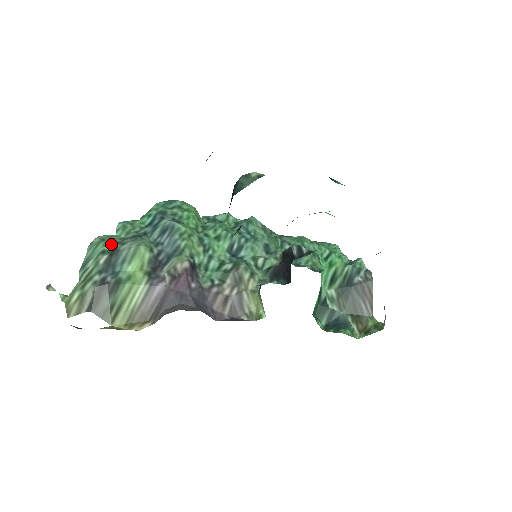
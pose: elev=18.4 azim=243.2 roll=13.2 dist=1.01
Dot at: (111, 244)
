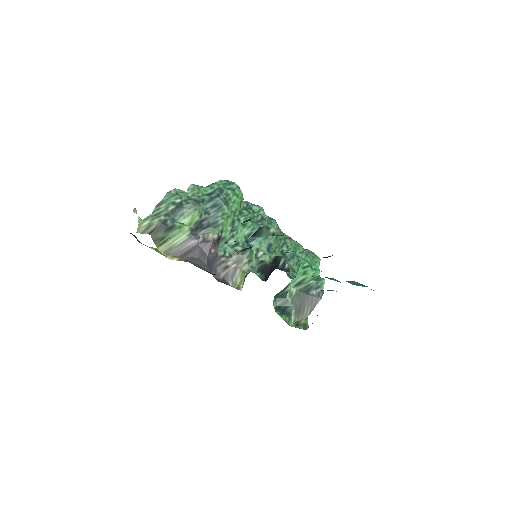
Dot at: (180, 200)
